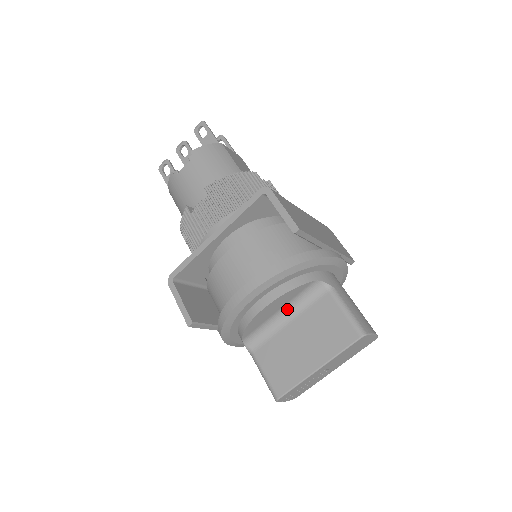
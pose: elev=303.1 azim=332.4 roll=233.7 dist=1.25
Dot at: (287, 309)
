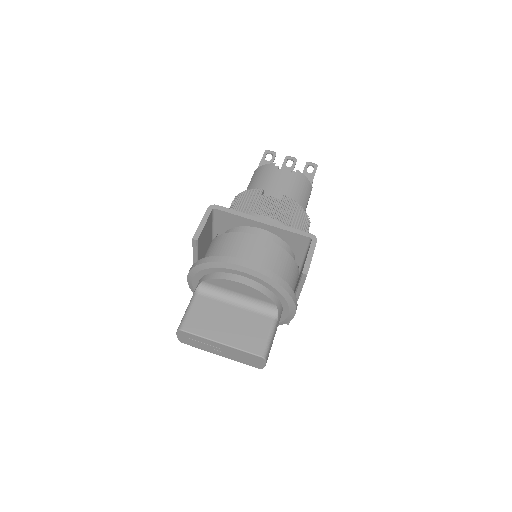
Dot at: (244, 299)
